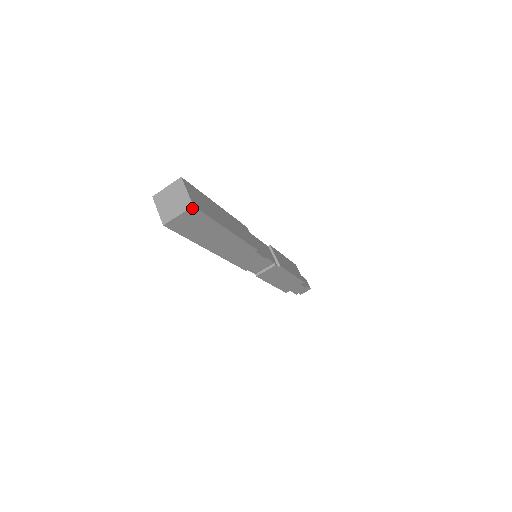
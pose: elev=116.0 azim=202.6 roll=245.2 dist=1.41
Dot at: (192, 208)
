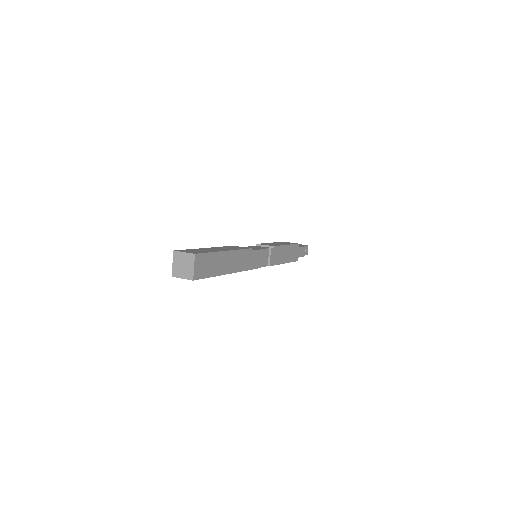
Dot at: (196, 256)
